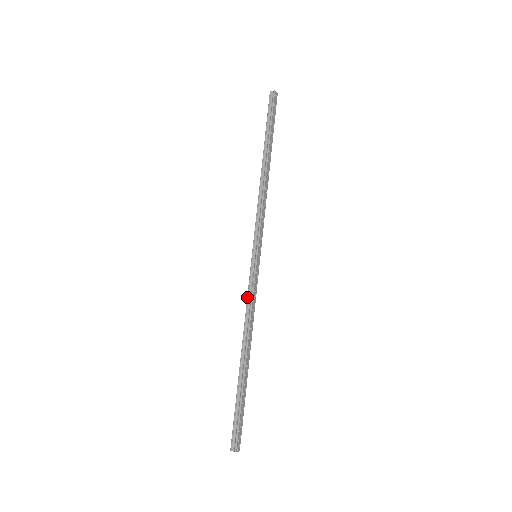
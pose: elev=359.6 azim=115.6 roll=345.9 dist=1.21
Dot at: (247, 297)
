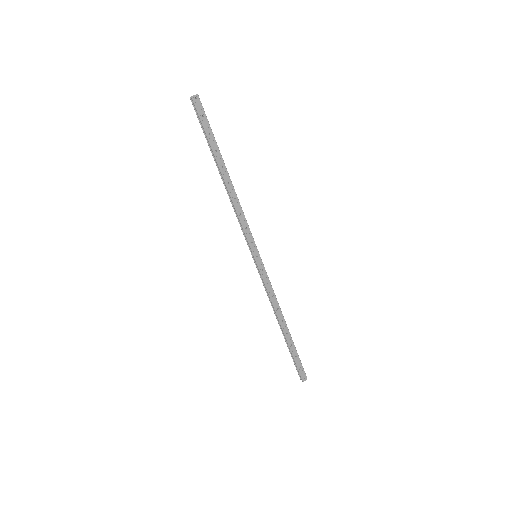
Dot at: occluded
